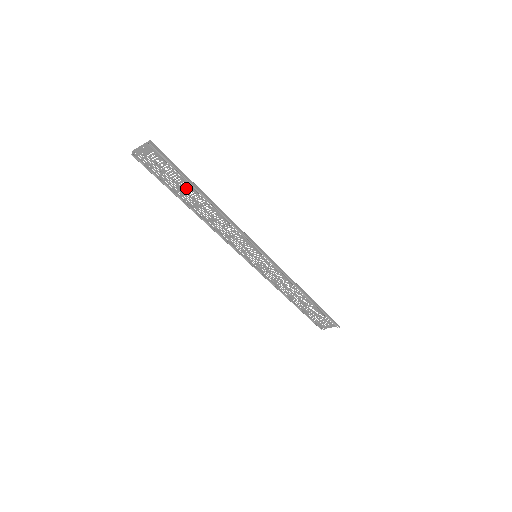
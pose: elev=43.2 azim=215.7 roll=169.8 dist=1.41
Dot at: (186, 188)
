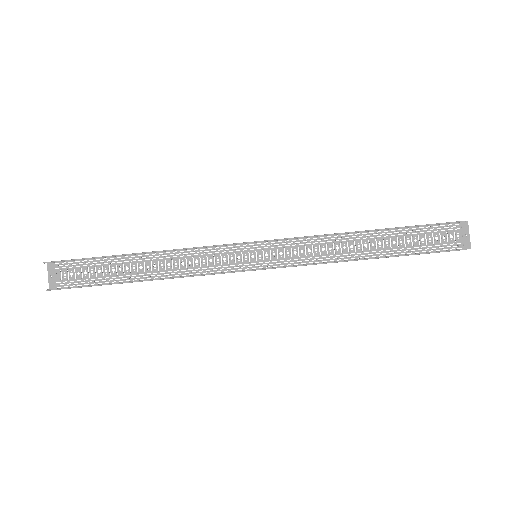
Dot at: (118, 270)
